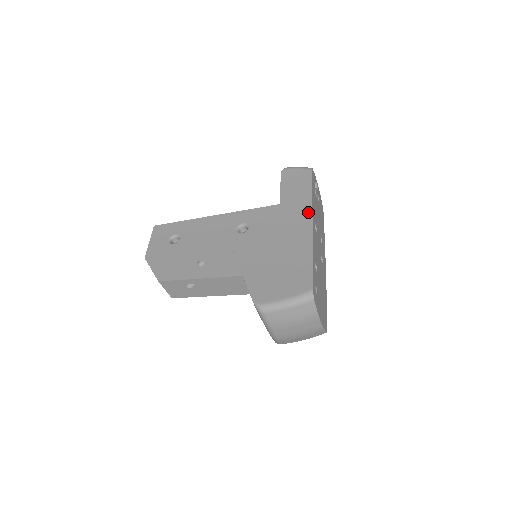
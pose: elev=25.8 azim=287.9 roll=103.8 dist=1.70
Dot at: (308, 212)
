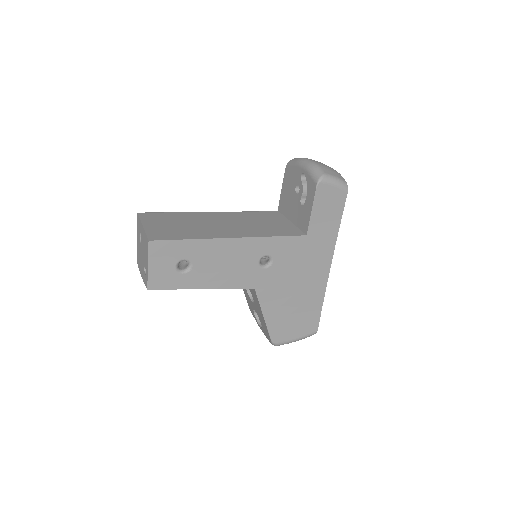
Dot at: (331, 252)
